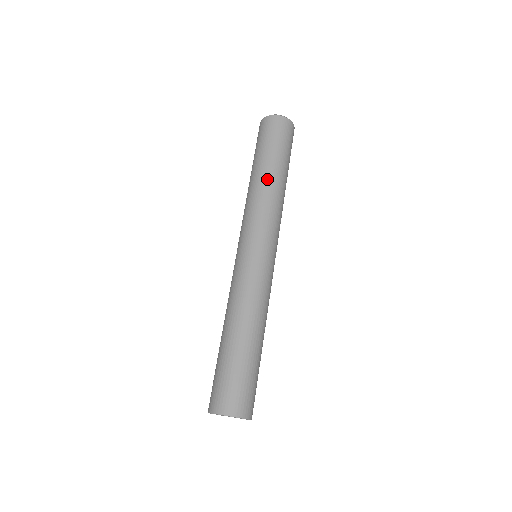
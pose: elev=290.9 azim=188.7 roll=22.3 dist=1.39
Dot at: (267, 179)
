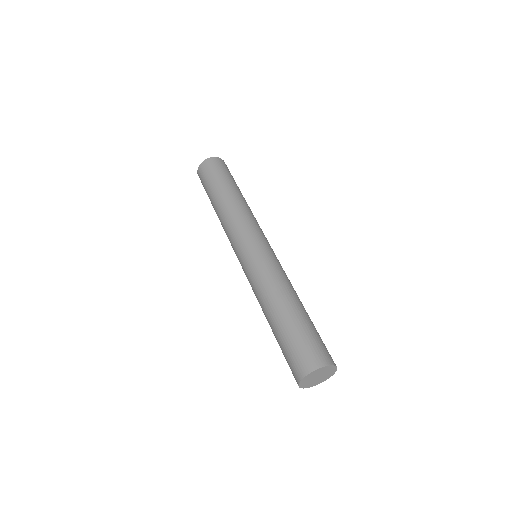
Dot at: (221, 204)
